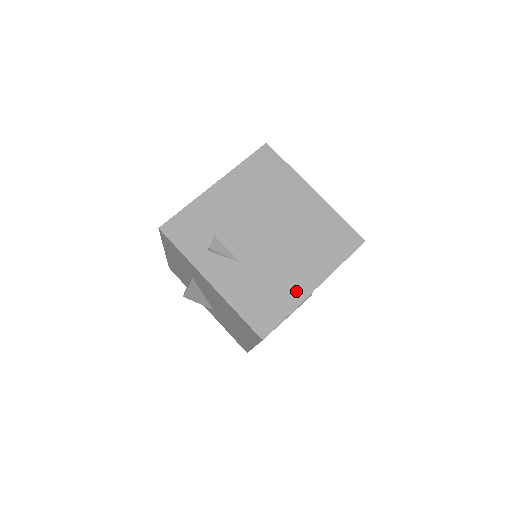
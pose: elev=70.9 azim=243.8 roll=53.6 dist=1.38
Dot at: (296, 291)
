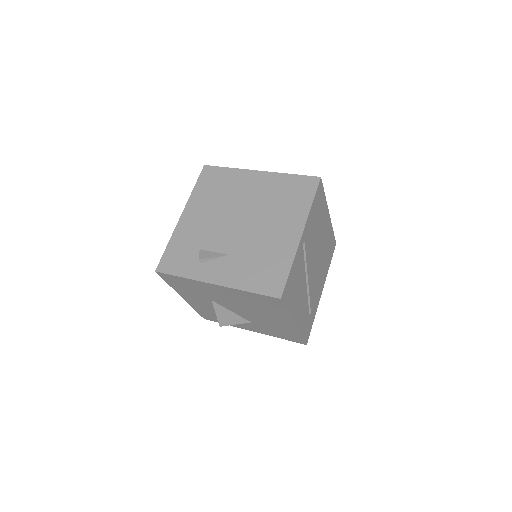
Dot at: (287, 247)
